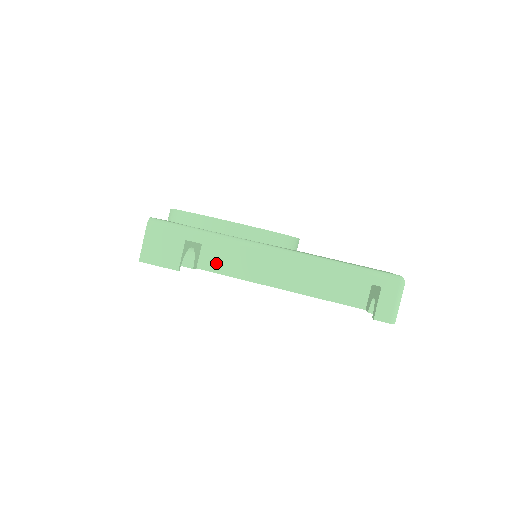
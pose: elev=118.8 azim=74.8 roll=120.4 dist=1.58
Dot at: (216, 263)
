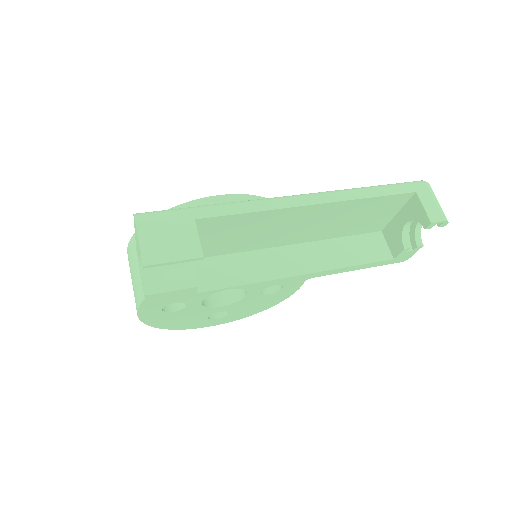
Dot at: (217, 277)
